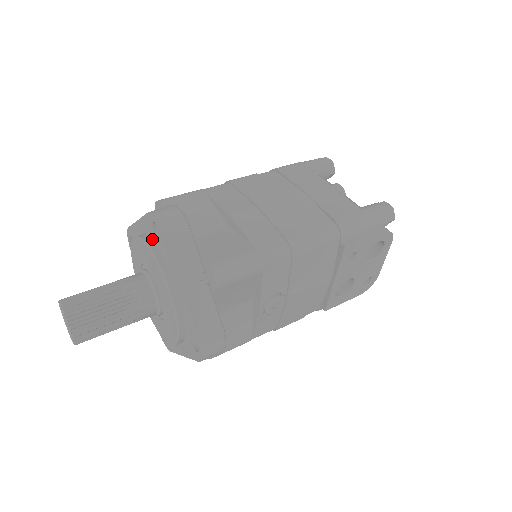
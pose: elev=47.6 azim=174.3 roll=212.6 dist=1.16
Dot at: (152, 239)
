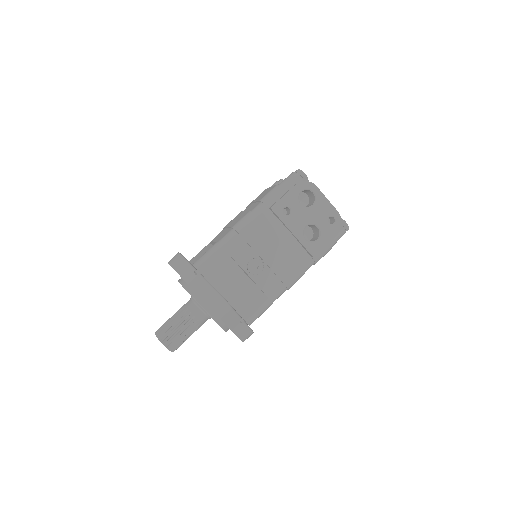
Dot at: occluded
